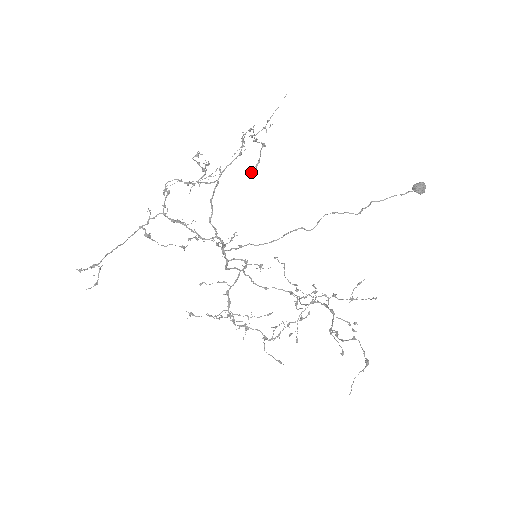
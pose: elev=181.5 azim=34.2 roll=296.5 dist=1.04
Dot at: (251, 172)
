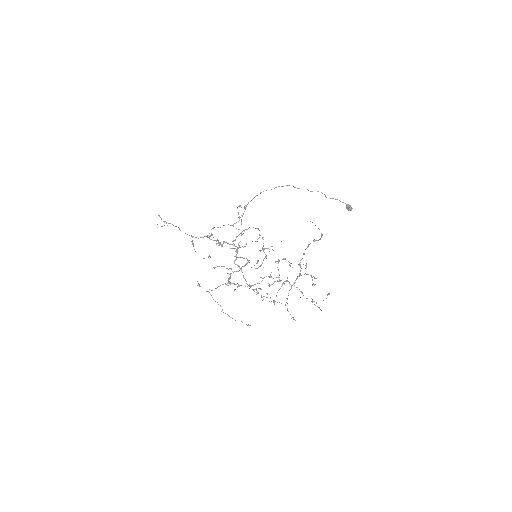
Dot at: (255, 268)
